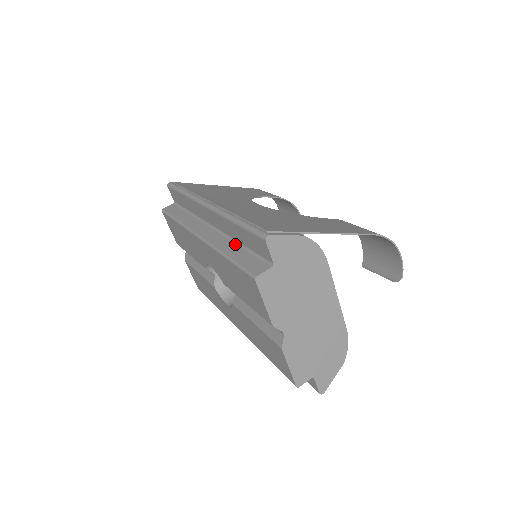
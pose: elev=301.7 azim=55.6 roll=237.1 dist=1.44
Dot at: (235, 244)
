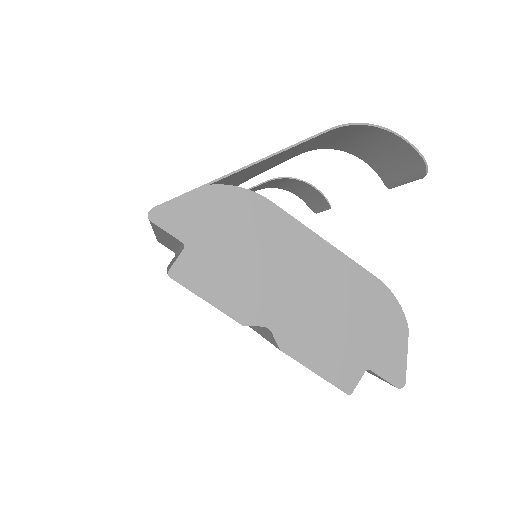
Dot at: (179, 252)
